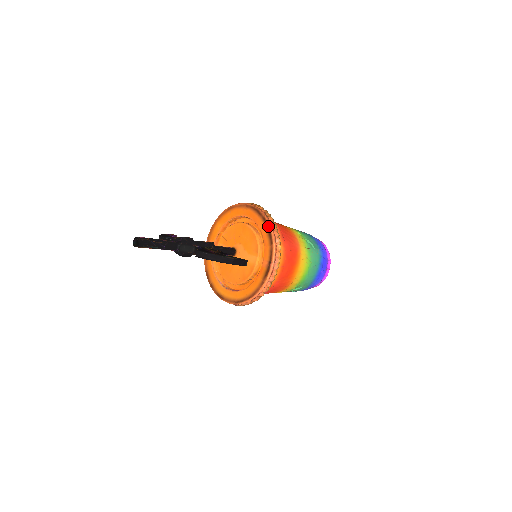
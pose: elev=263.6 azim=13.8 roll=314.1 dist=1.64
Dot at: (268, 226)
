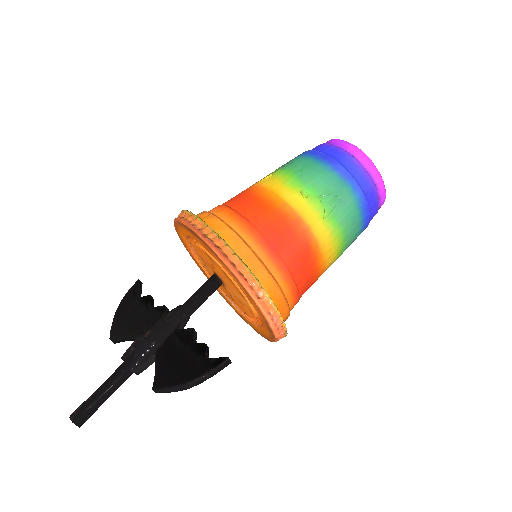
Dot at: (235, 278)
